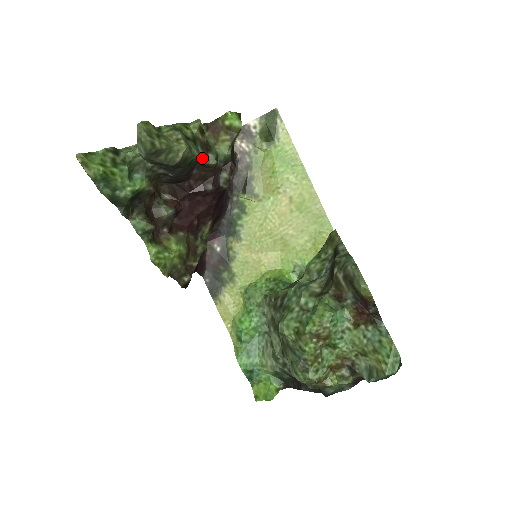
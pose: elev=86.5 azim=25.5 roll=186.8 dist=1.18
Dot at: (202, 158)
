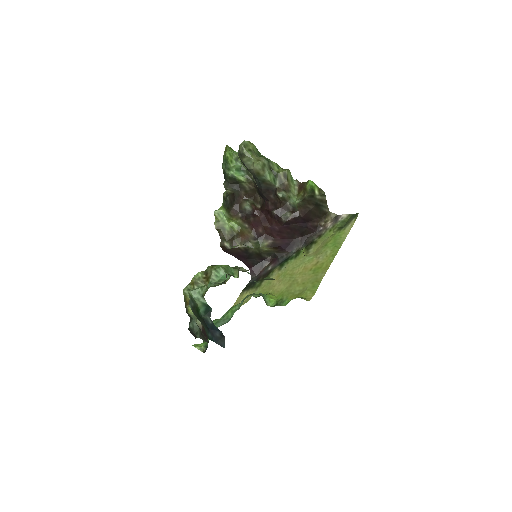
Dot at: (276, 189)
